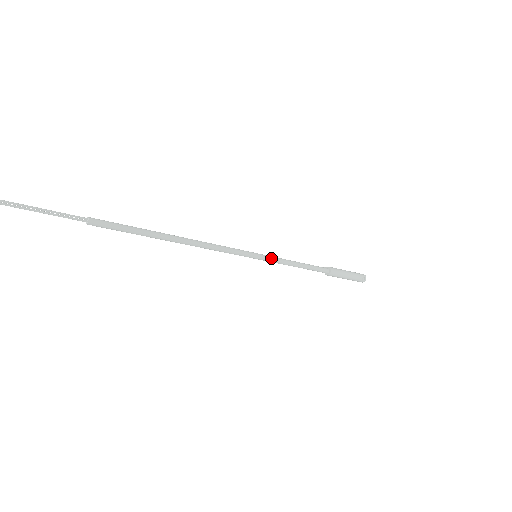
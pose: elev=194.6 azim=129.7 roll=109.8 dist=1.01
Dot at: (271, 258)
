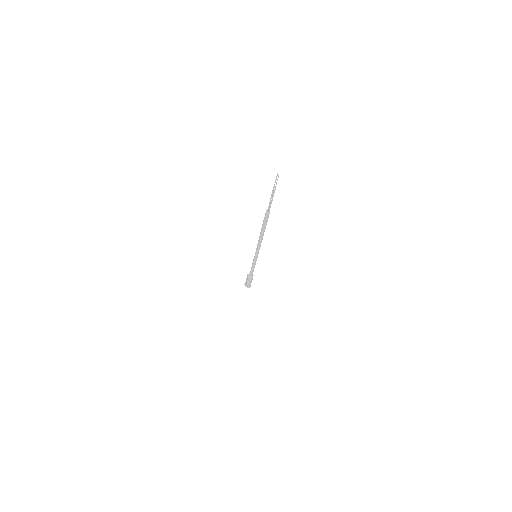
Dot at: (256, 259)
